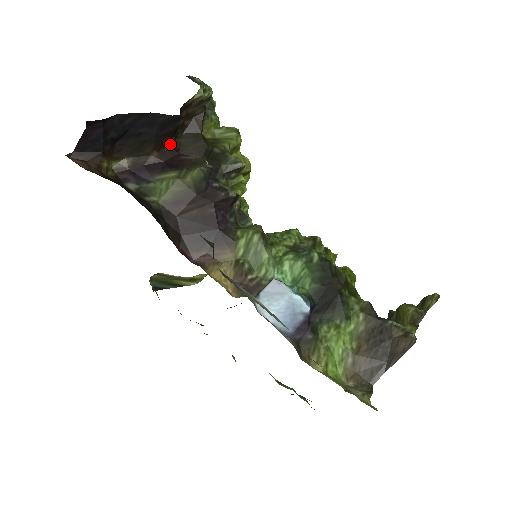
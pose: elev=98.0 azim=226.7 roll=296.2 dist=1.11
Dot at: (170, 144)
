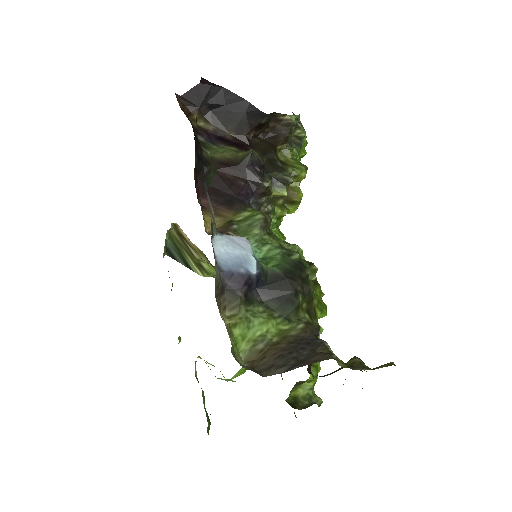
Dot at: (248, 136)
